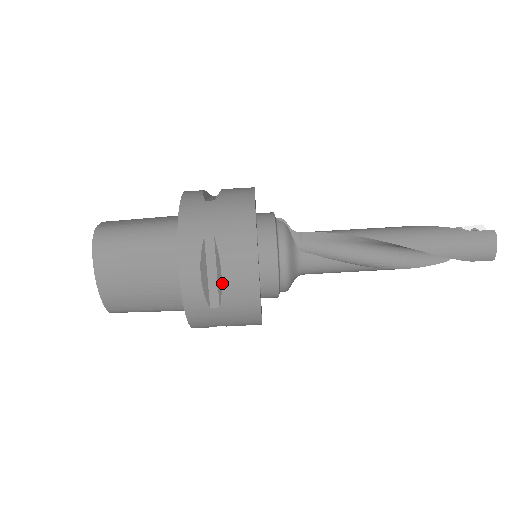
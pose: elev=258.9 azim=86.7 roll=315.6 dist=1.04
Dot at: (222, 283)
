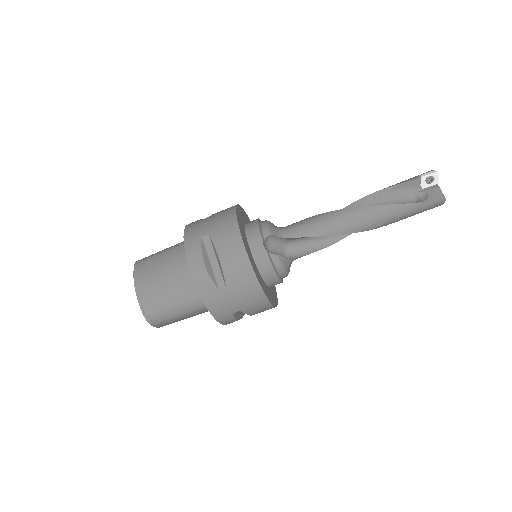
Dot at: occluded
